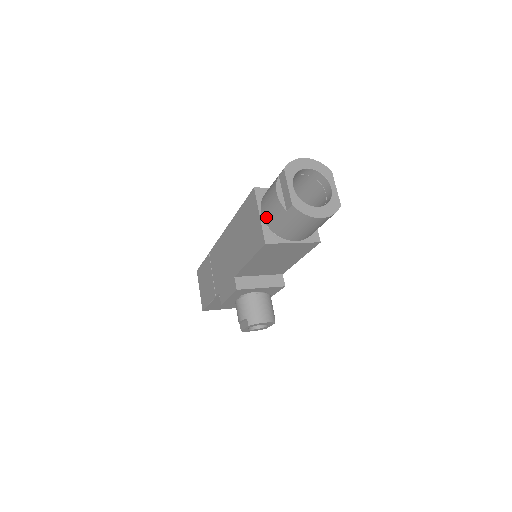
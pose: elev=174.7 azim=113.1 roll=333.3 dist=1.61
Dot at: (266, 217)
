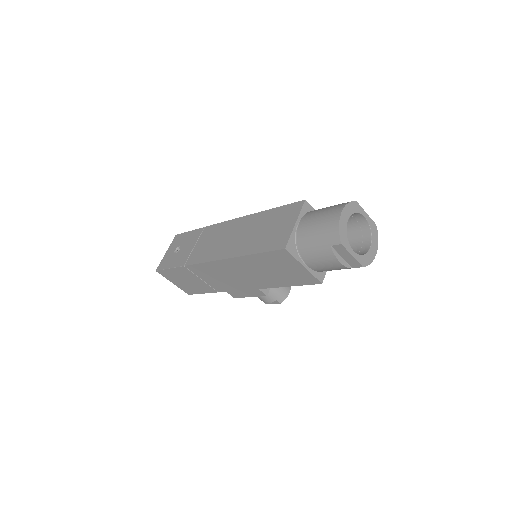
Dot at: (318, 270)
